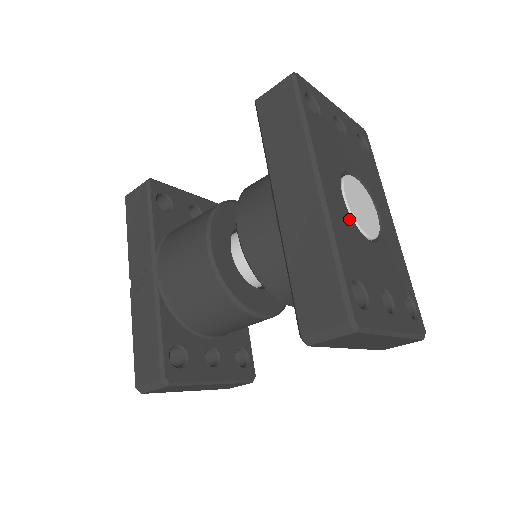
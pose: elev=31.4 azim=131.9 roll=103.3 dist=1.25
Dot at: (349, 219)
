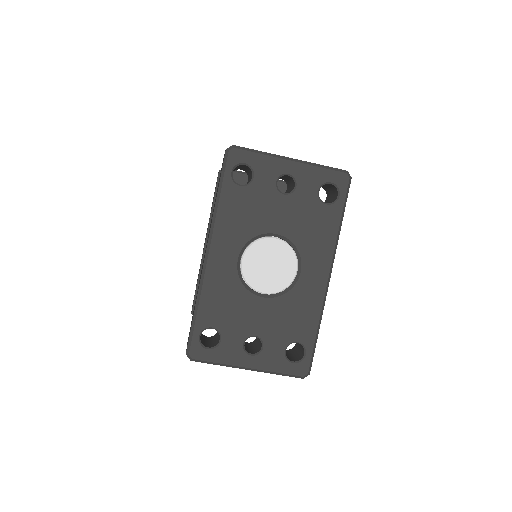
Dot at: (235, 280)
